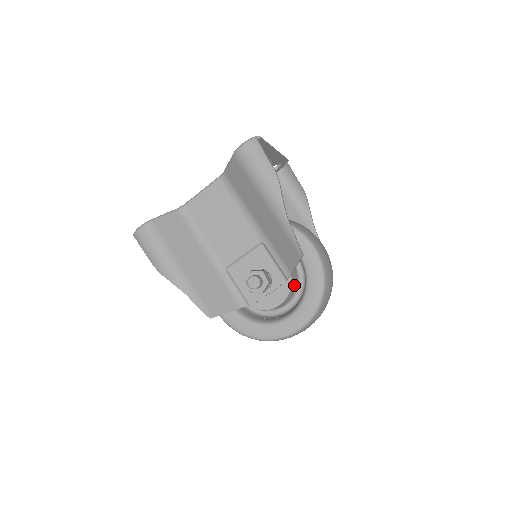
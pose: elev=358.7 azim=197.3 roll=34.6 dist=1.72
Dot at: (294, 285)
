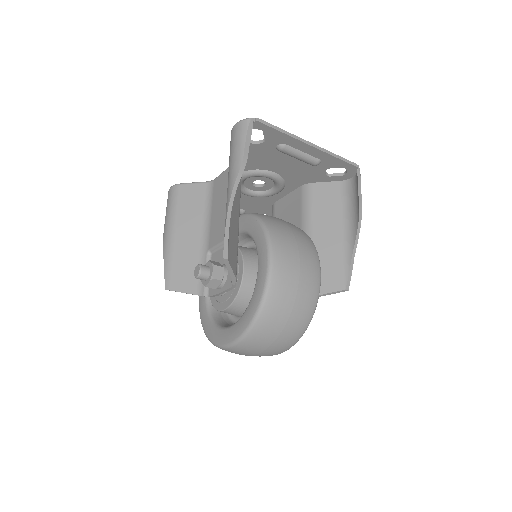
Dot at: (248, 297)
